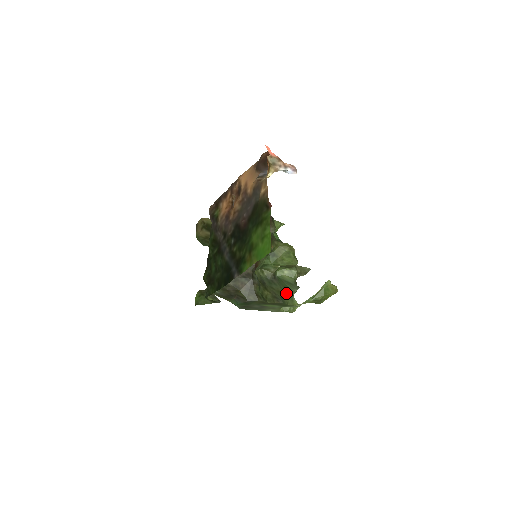
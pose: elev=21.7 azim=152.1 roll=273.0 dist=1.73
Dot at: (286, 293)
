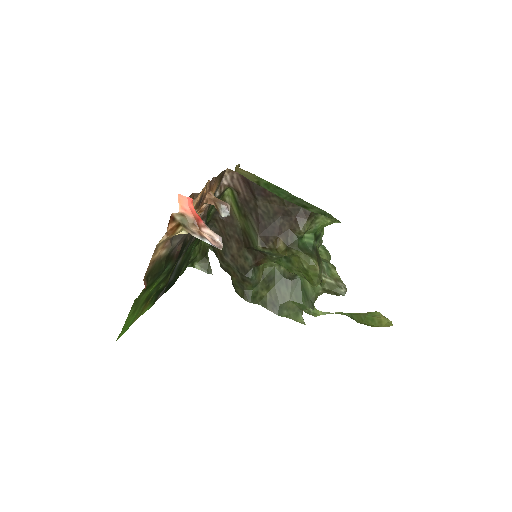
Dot at: (293, 304)
